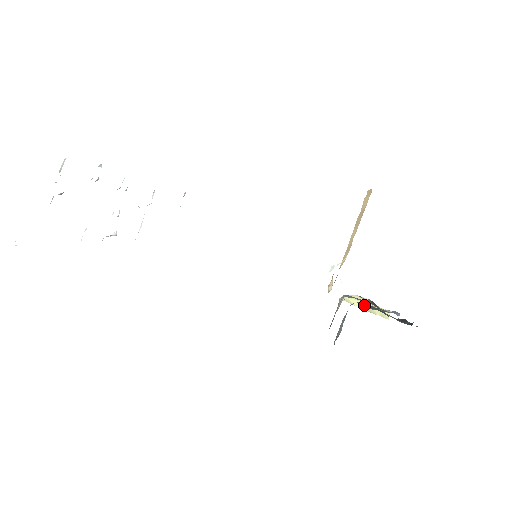
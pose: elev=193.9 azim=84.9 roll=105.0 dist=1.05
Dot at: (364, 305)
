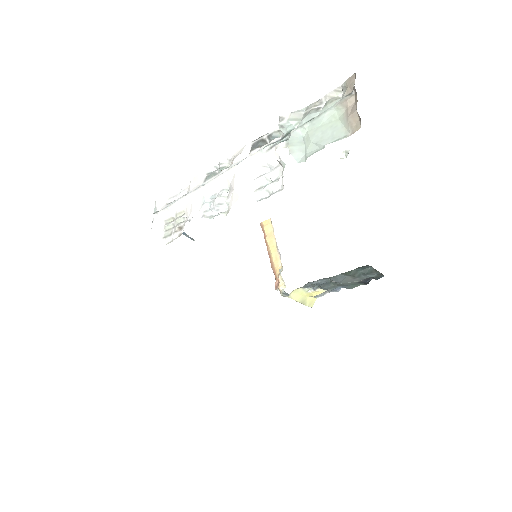
Dot at: (348, 273)
